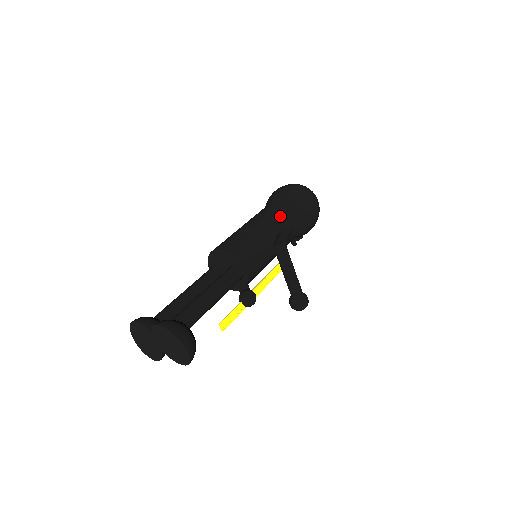
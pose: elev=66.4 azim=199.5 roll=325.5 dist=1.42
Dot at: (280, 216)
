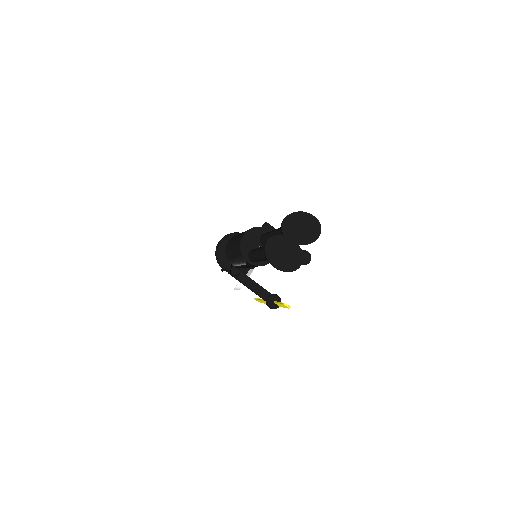
Dot at: occluded
